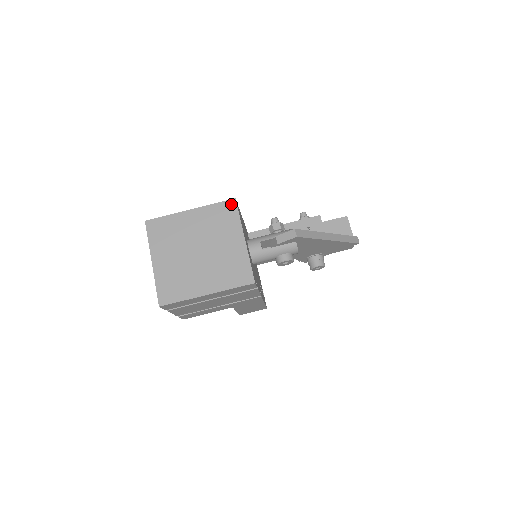
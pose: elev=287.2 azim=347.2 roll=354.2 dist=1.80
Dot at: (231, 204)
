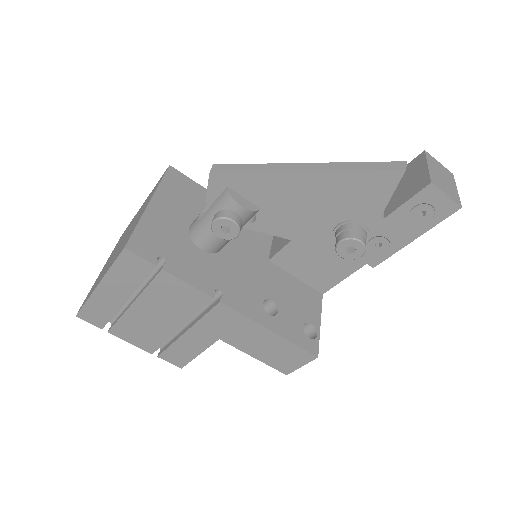
Dot at: occluded
